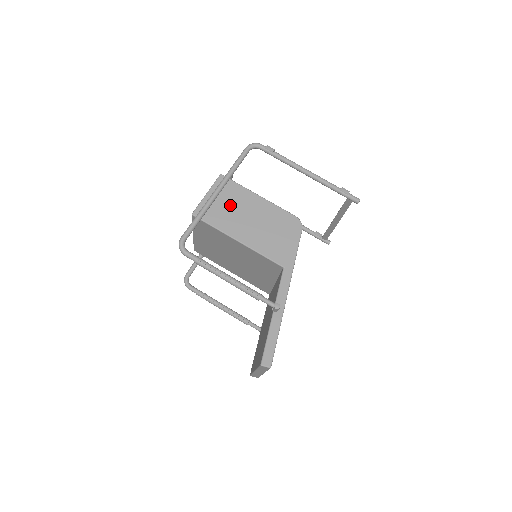
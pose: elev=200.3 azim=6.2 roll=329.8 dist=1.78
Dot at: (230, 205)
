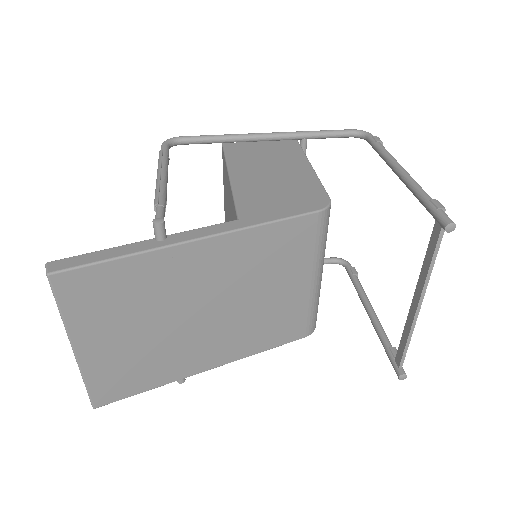
Dot at: (268, 156)
